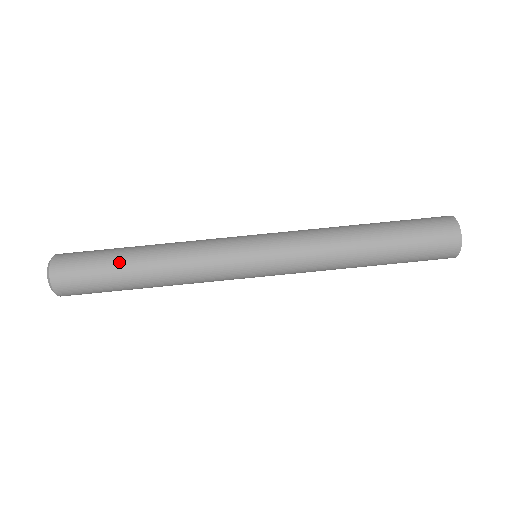
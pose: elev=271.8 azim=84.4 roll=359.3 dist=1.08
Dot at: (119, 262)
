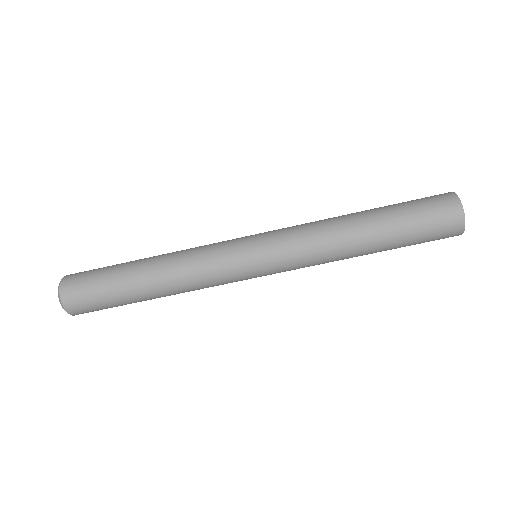
Dot at: (128, 295)
